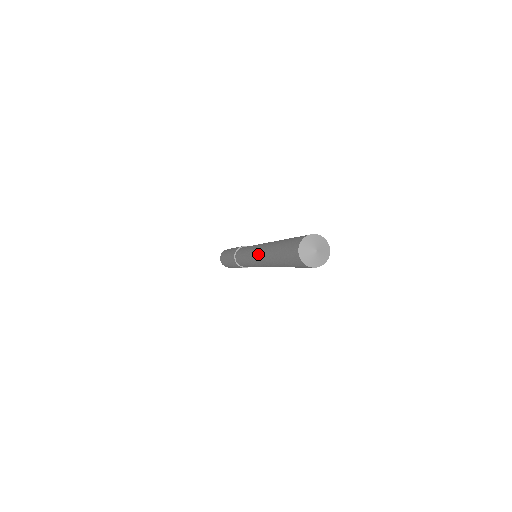
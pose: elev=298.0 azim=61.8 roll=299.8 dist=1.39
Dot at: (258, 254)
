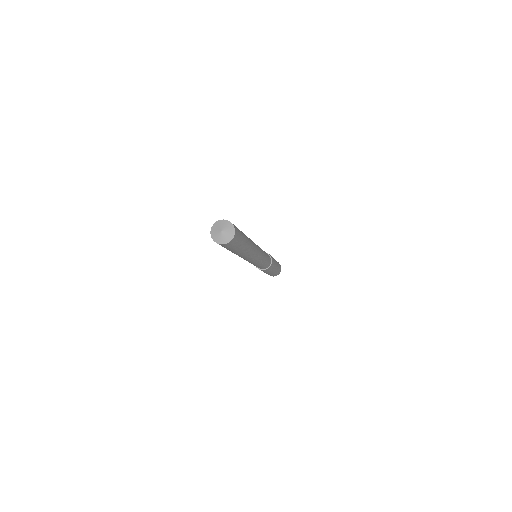
Dot at: occluded
